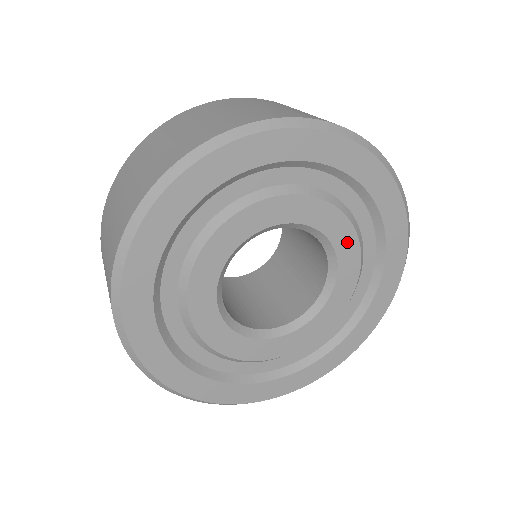
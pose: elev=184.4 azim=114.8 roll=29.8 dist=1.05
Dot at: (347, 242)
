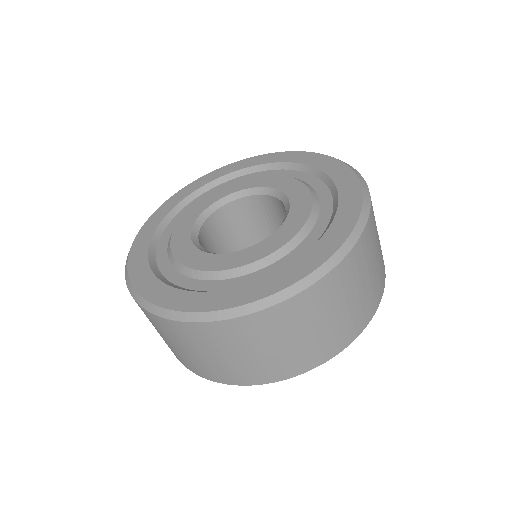
Dot at: occluded
